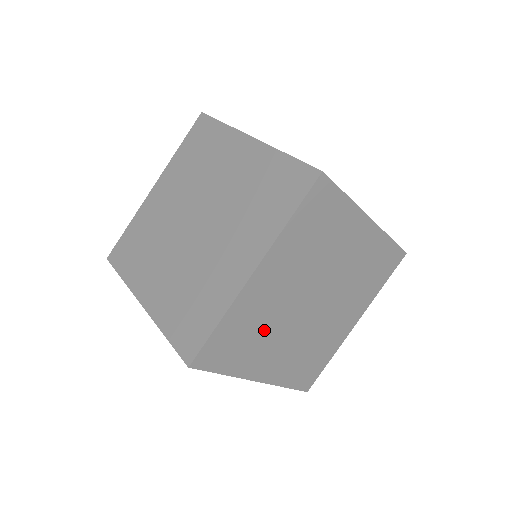
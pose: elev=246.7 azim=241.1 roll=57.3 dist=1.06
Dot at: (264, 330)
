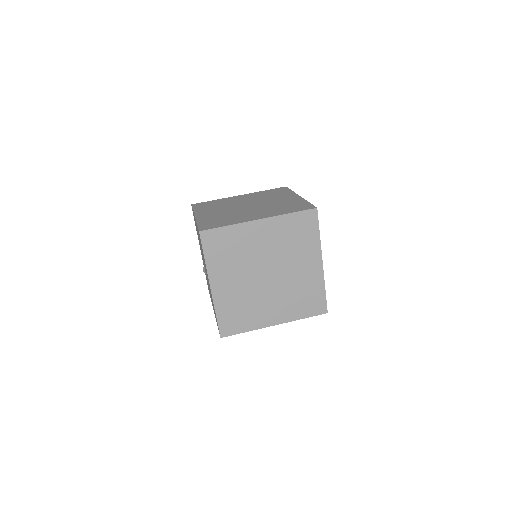
Dot at: occluded
